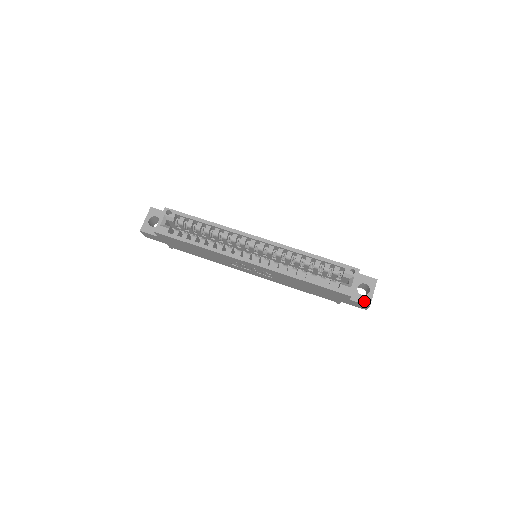
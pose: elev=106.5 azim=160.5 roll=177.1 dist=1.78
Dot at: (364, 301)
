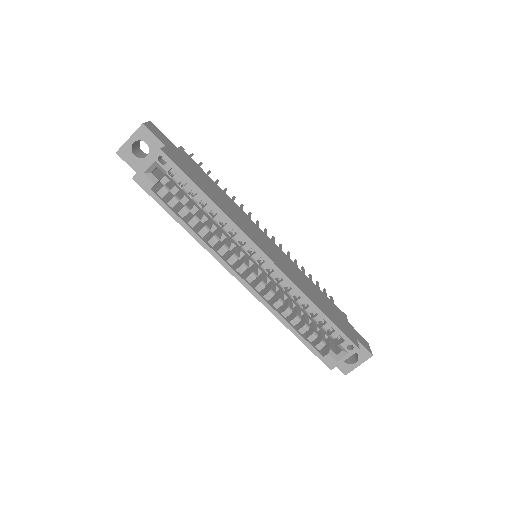
Dot at: (343, 368)
